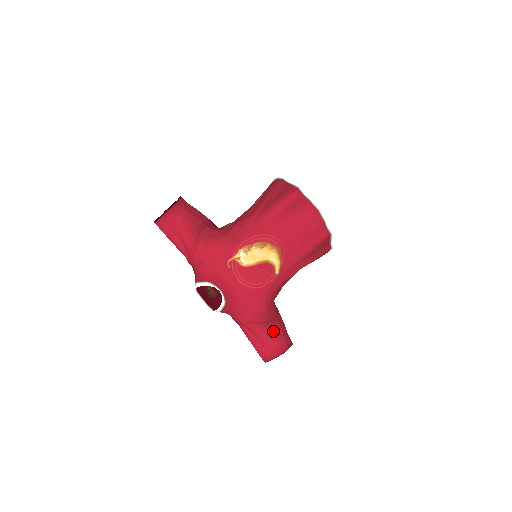
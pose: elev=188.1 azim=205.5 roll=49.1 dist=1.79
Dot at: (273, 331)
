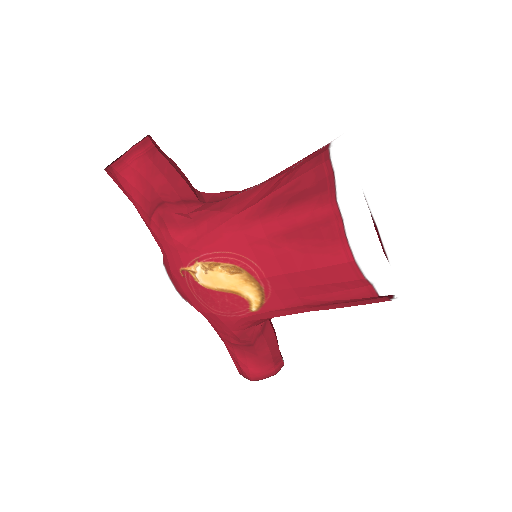
Dot at: (245, 355)
